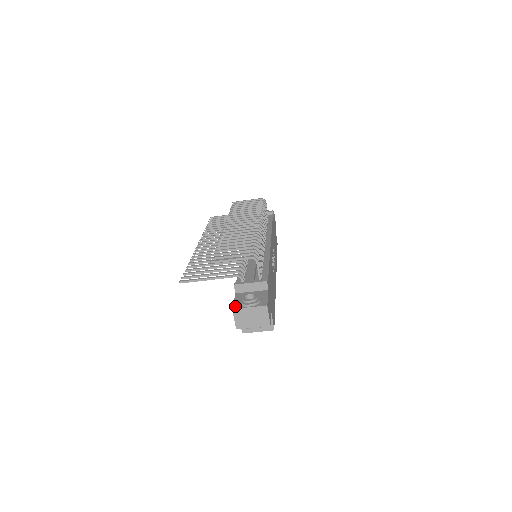
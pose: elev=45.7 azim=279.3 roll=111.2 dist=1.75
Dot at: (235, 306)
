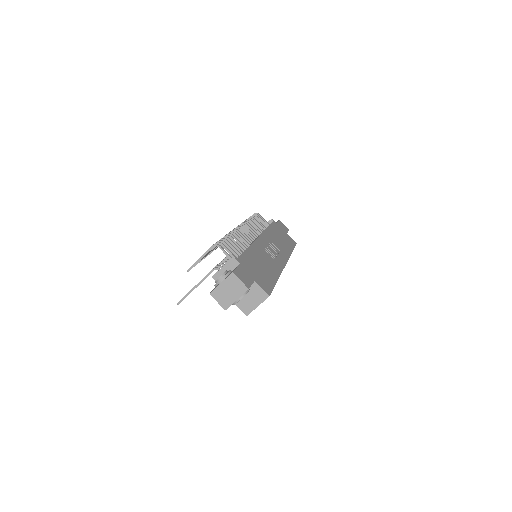
Dot at: (212, 290)
